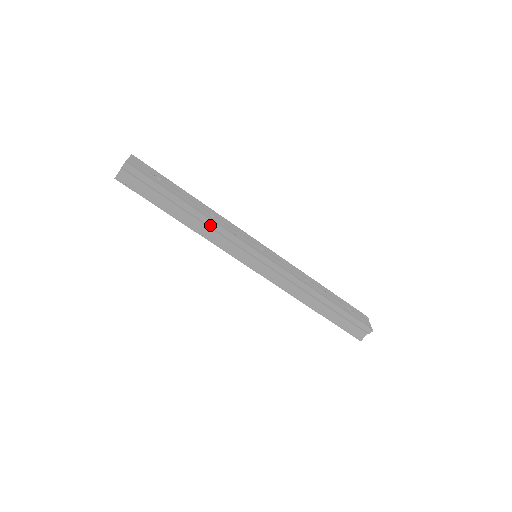
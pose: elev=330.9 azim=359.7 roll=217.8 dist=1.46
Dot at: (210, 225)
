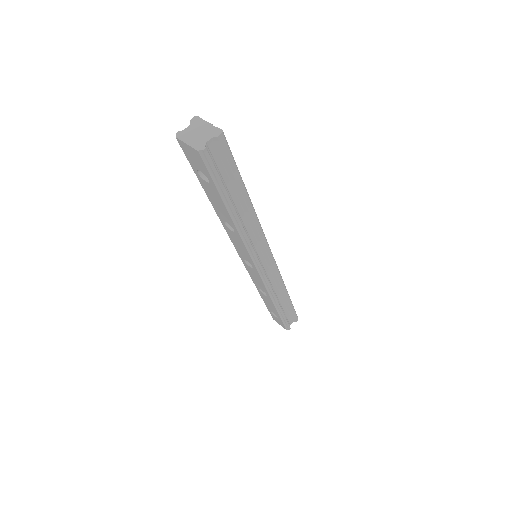
Dot at: (255, 222)
